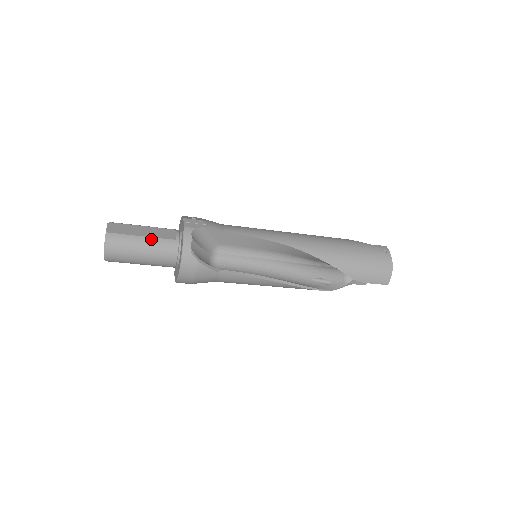
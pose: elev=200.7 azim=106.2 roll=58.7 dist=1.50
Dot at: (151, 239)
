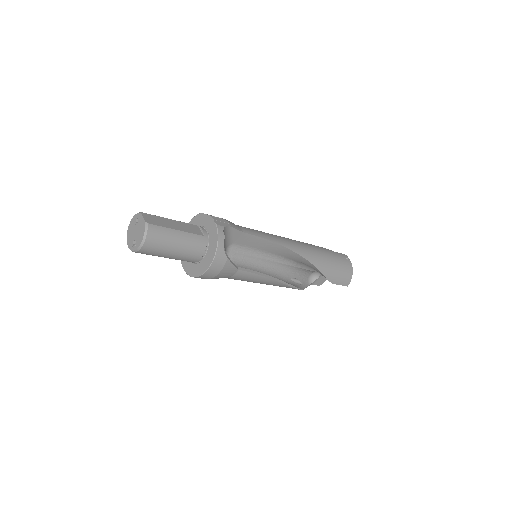
Dot at: (185, 233)
